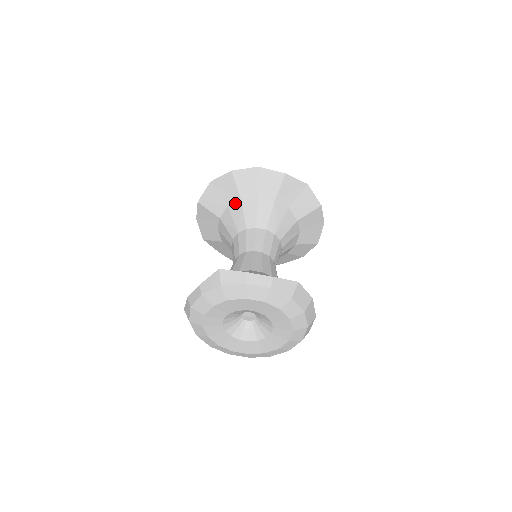
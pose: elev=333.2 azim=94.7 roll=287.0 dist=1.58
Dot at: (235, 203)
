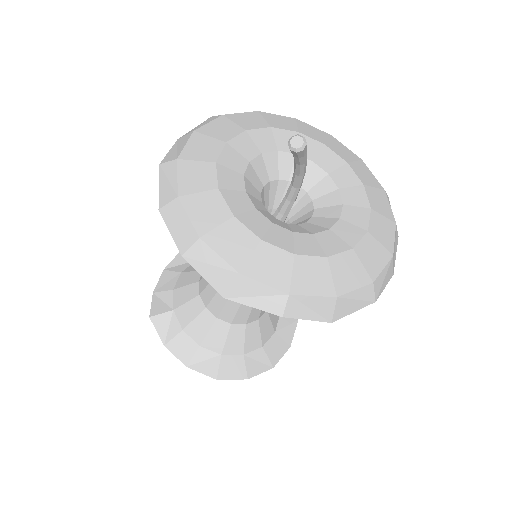
Dot at: occluded
